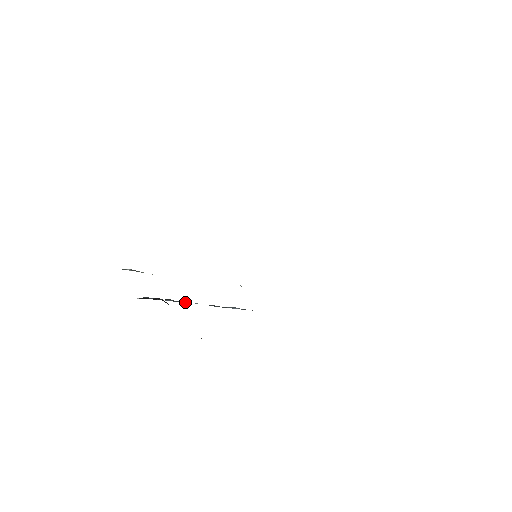
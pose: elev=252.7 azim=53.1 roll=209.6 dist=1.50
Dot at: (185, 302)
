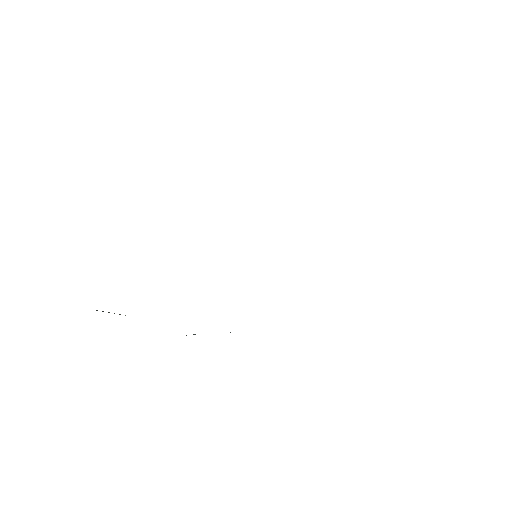
Dot at: occluded
